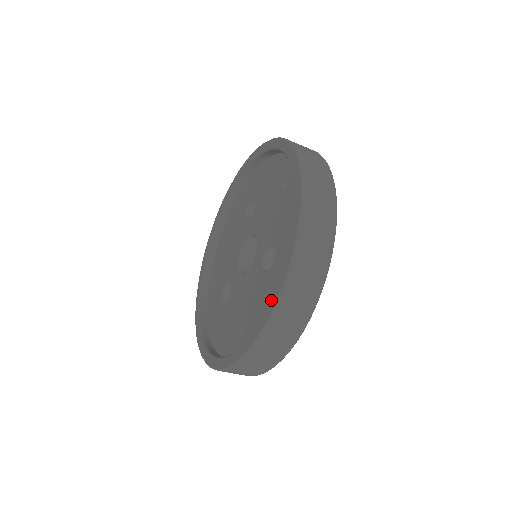
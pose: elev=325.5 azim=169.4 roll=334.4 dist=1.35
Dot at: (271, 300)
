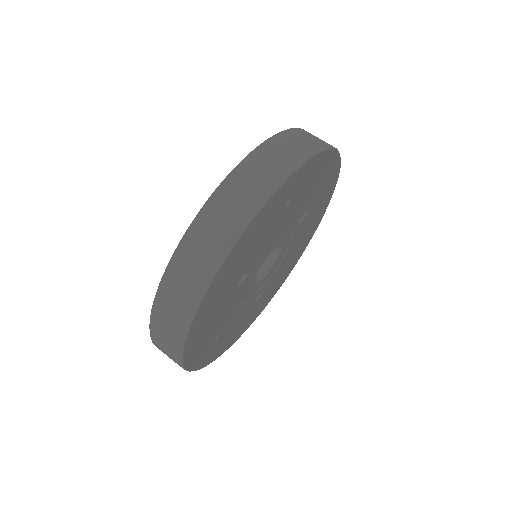
Dot at: occluded
